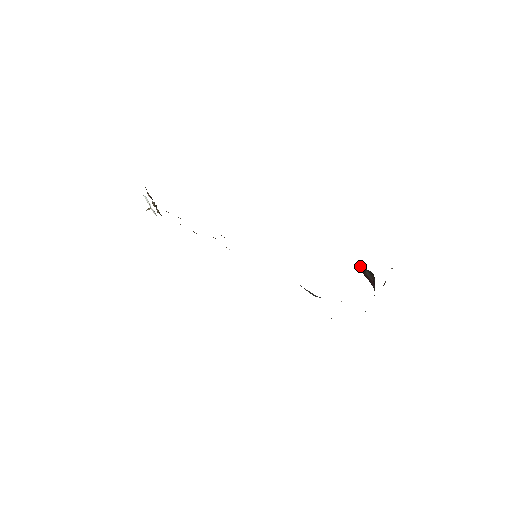
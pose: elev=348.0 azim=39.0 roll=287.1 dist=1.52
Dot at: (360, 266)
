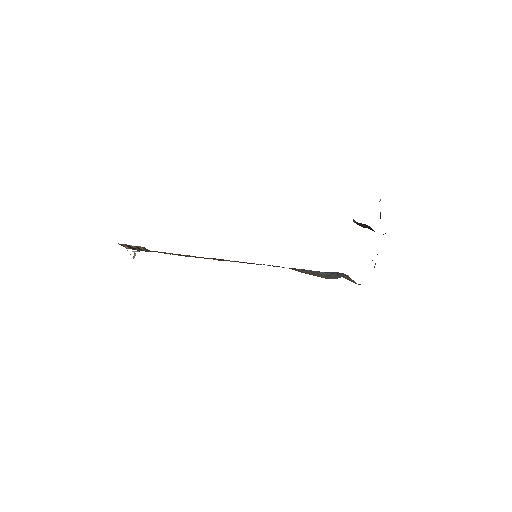
Dot at: occluded
